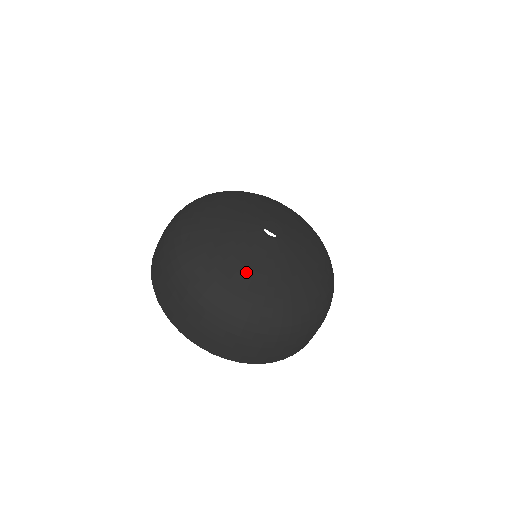
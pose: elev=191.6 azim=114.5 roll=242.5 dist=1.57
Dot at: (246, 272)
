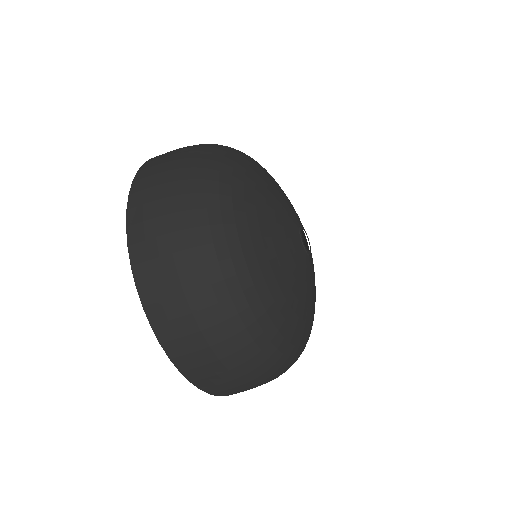
Dot at: (289, 295)
